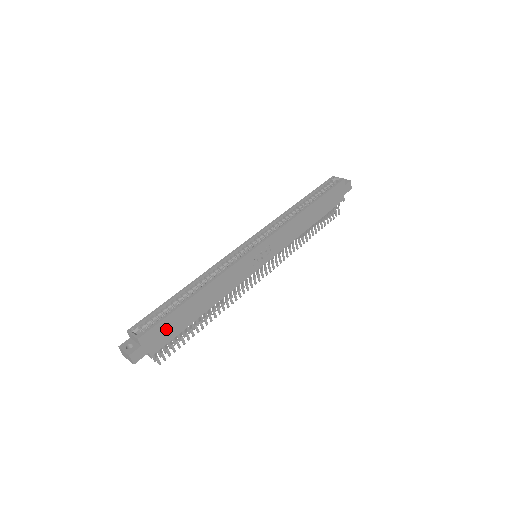
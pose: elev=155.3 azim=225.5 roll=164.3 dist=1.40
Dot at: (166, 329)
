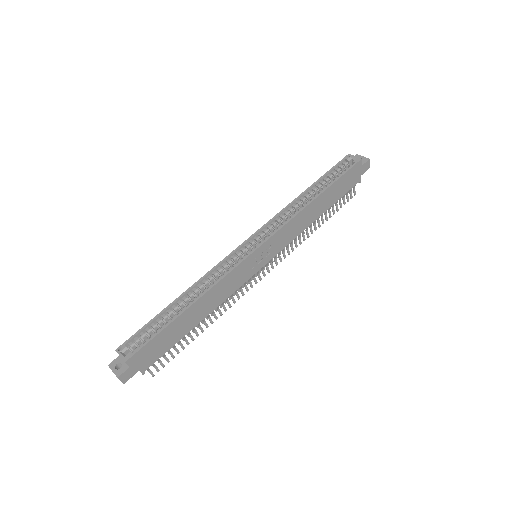
Dot at: (156, 347)
